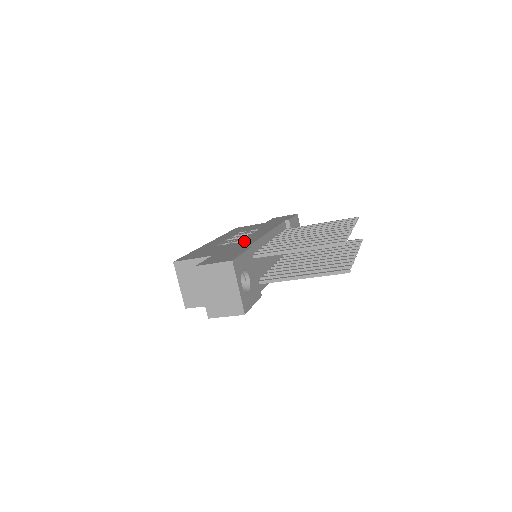
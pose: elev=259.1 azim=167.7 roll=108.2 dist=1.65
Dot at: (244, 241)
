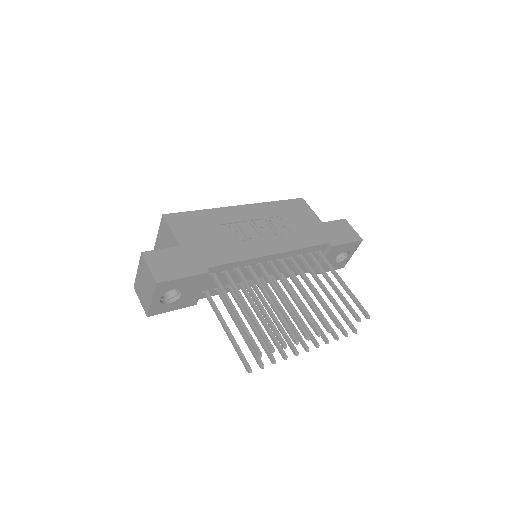
Dot at: (236, 248)
